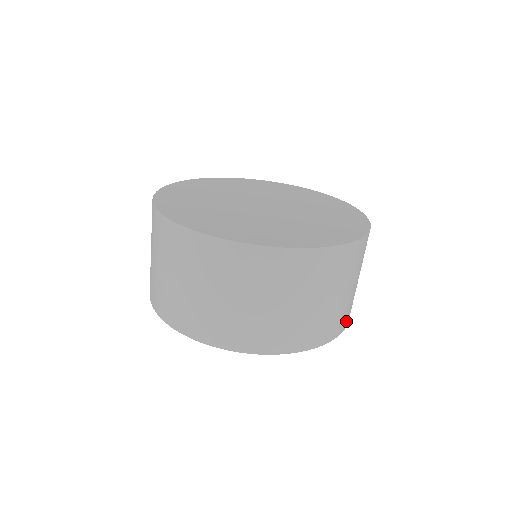
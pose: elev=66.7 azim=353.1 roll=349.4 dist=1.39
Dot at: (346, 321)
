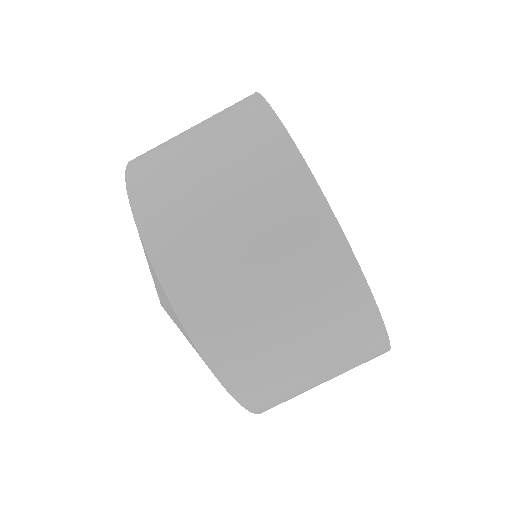
Dot at: (251, 395)
